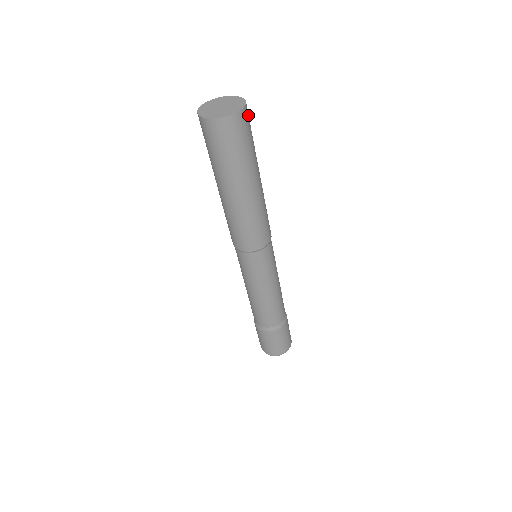
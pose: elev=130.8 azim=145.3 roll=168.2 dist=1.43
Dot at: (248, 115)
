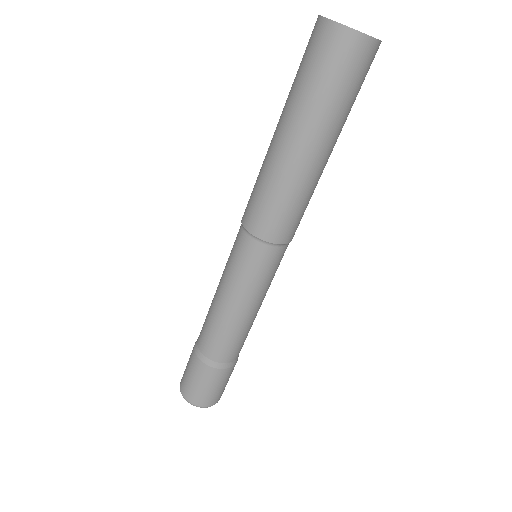
Dot at: occluded
